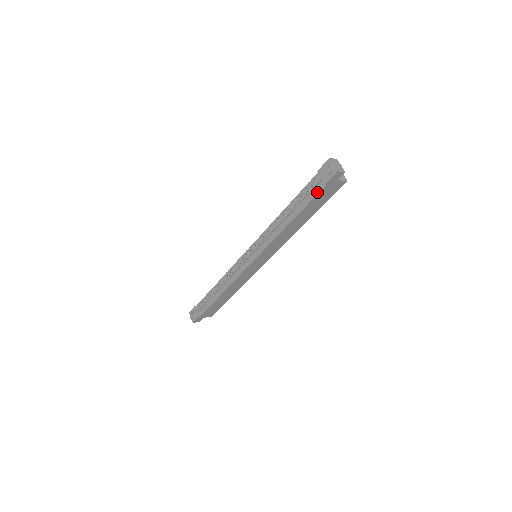
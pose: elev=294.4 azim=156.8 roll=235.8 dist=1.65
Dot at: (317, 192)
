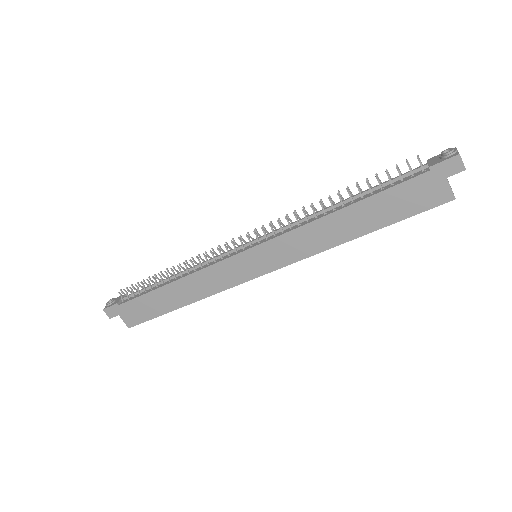
Dot at: (409, 178)
